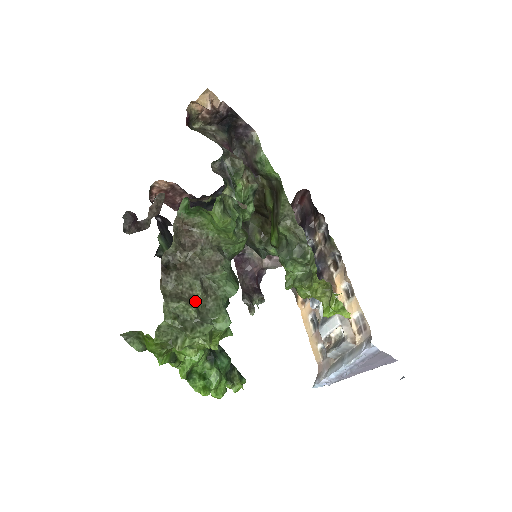
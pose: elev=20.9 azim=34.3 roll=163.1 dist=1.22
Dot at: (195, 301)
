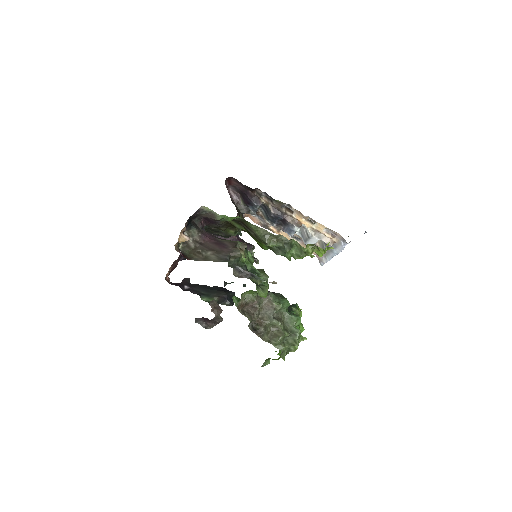
Dot at: (282, 329)
